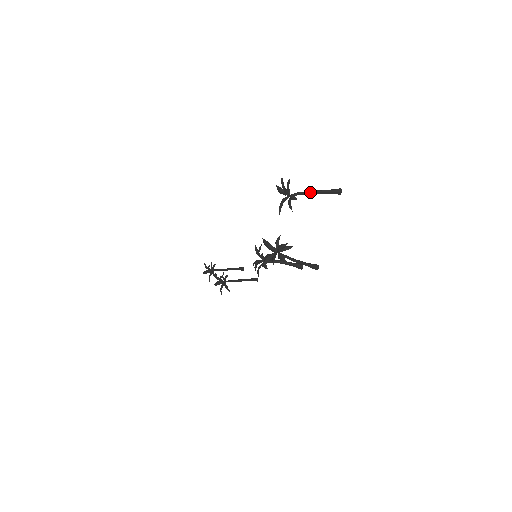
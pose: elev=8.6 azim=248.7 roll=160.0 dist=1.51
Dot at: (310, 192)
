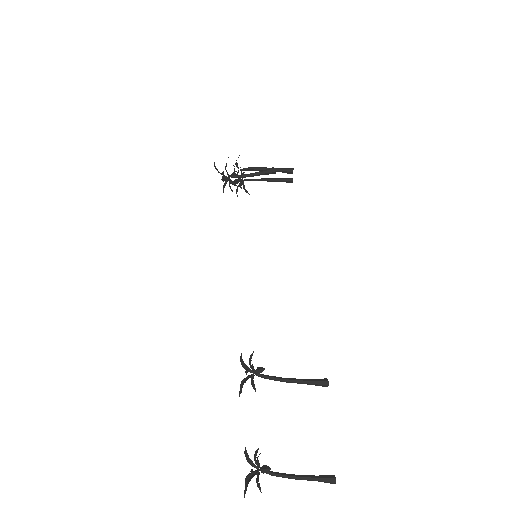
Dot at: (261, 179)
